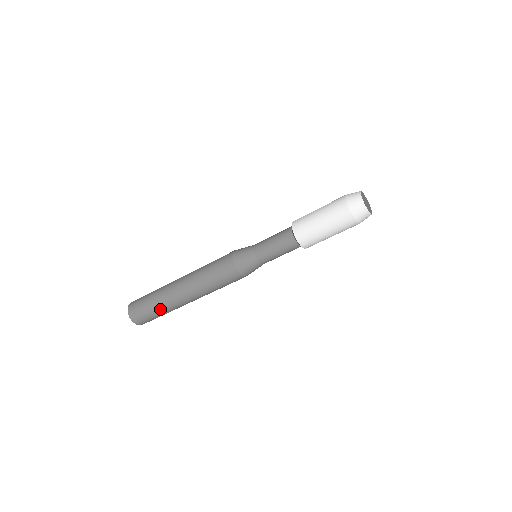
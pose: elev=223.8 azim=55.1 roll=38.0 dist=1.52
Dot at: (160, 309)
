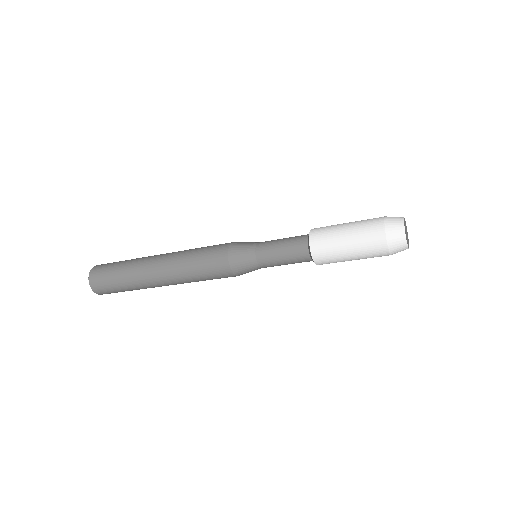
Dot at: (125, 280)
